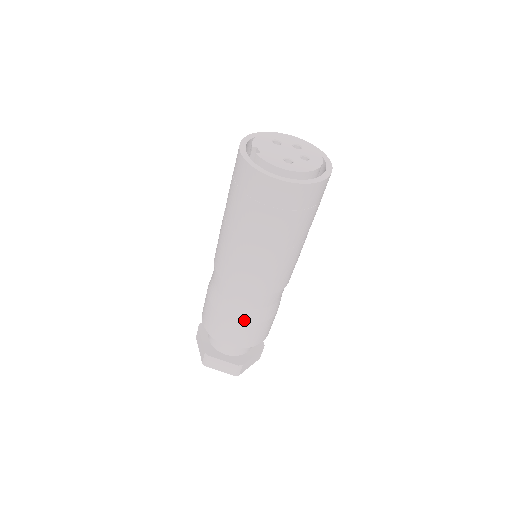
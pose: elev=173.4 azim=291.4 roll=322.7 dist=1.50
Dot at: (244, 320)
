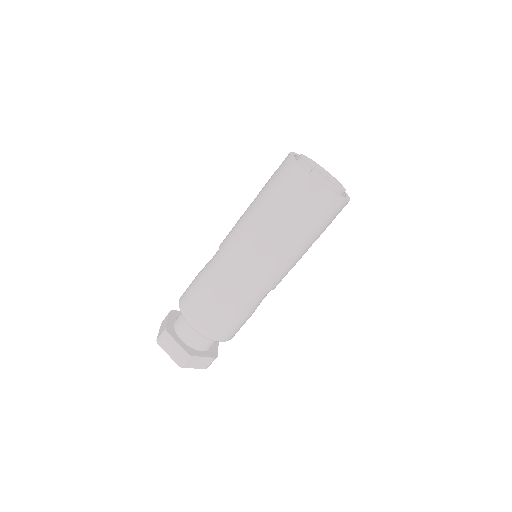
Dot at: (248, 314)
